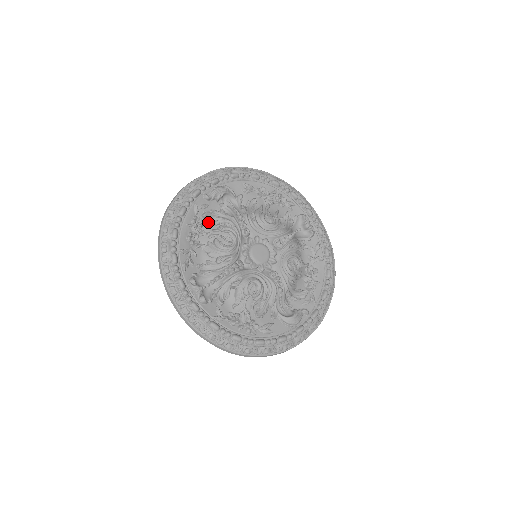
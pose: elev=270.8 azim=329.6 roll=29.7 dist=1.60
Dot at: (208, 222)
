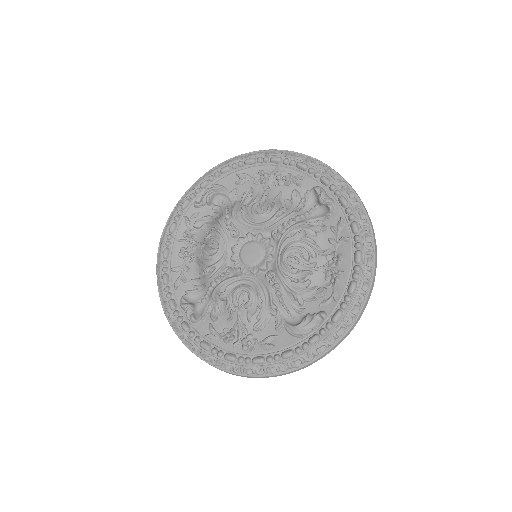
Dot at: (201, 231)
